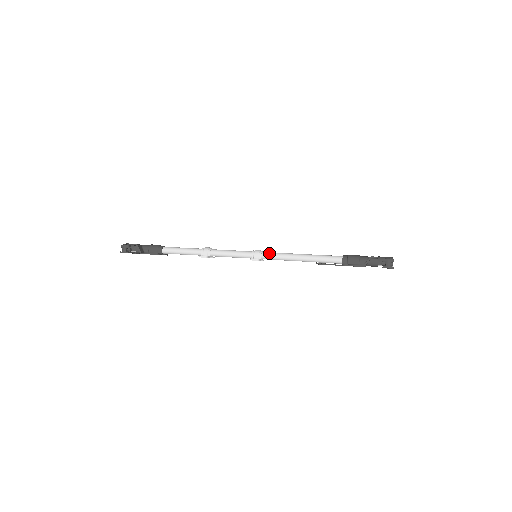
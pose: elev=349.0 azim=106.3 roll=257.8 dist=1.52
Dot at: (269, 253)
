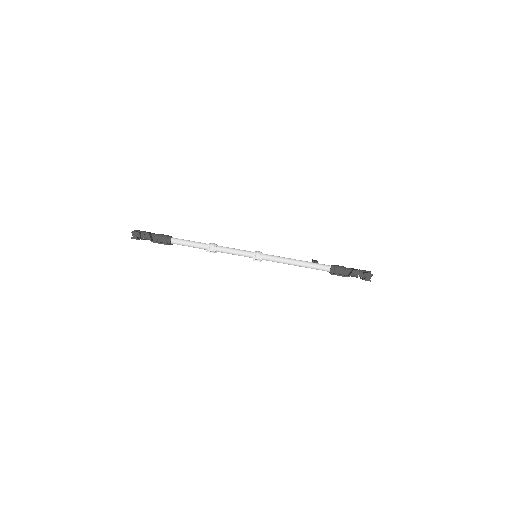
Dot at: (269, 255)
